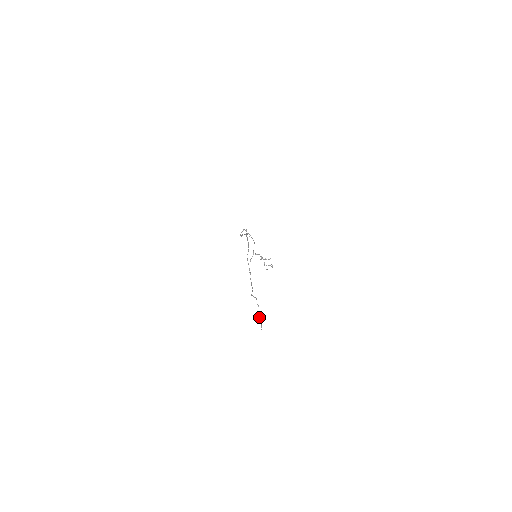
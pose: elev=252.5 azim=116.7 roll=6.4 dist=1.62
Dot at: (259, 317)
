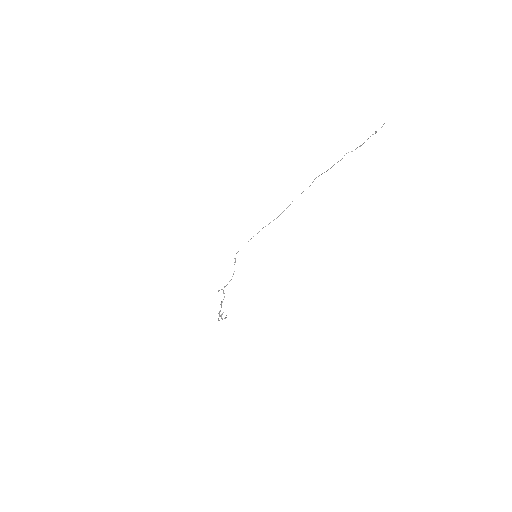
Dot at: occluded
